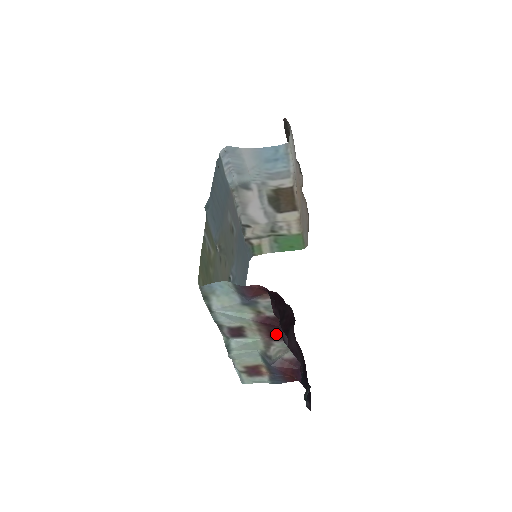
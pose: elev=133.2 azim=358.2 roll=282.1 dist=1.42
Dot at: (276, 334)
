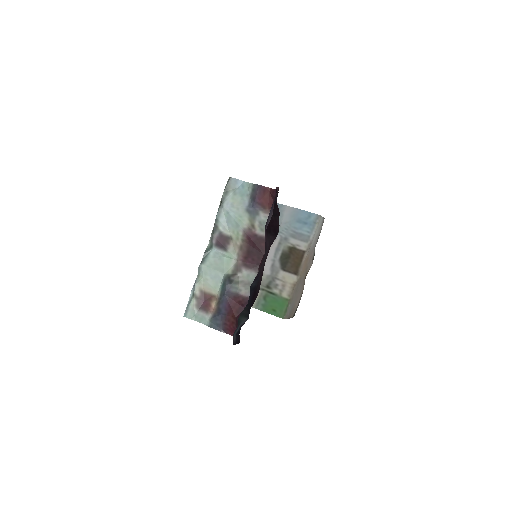
Dot at: (251, 259)
